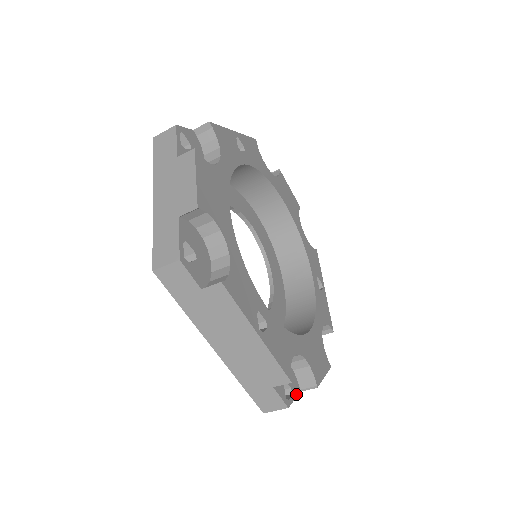
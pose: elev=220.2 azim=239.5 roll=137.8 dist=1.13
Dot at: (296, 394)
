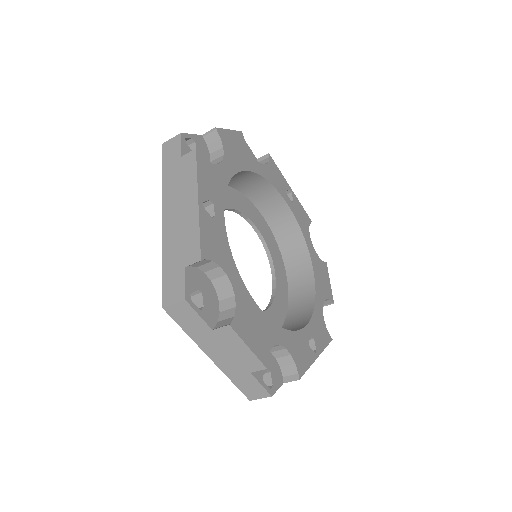
Dot at: occluded
